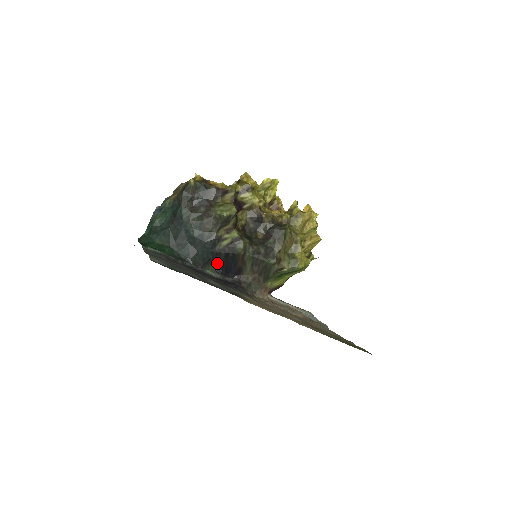
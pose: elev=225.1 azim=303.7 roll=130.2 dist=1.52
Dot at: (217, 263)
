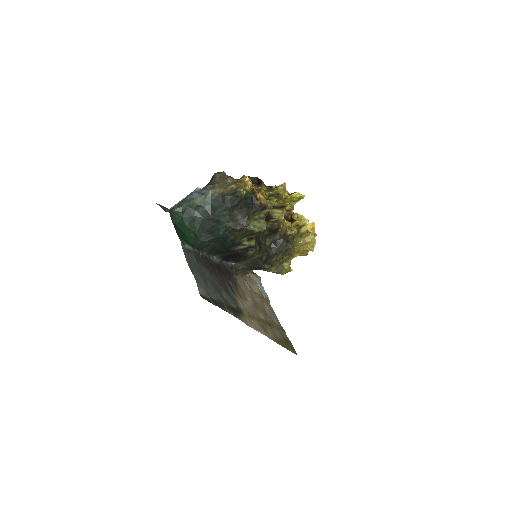
Dot at: (225, 254)
